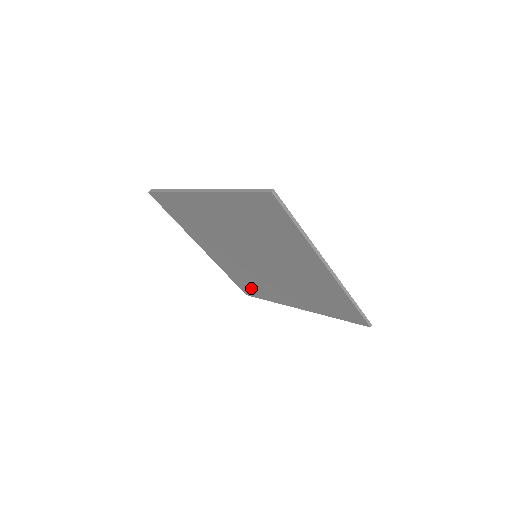
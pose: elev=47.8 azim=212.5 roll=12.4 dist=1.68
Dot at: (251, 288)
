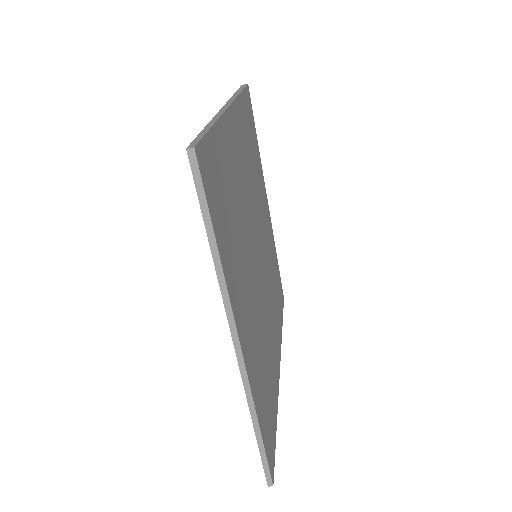
Dot at: occluded
